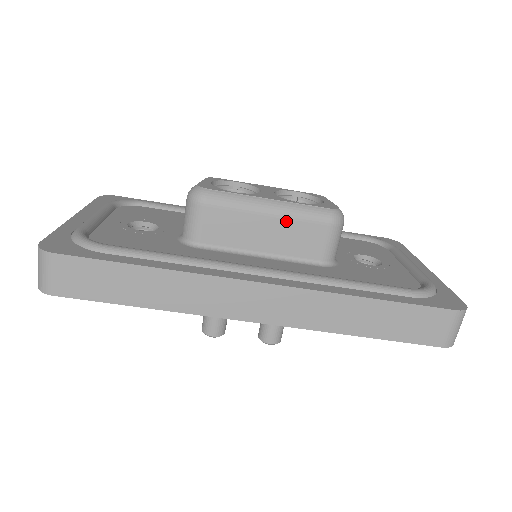
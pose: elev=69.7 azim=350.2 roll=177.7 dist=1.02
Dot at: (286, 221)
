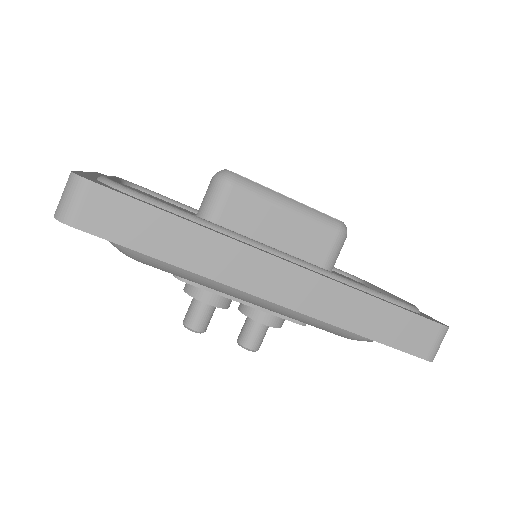
Dot at: (301, 221)
